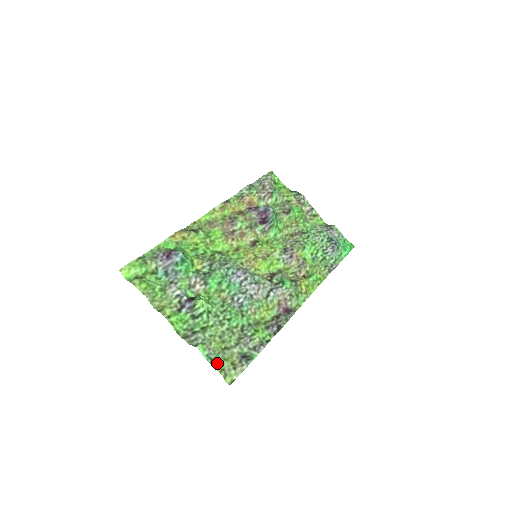
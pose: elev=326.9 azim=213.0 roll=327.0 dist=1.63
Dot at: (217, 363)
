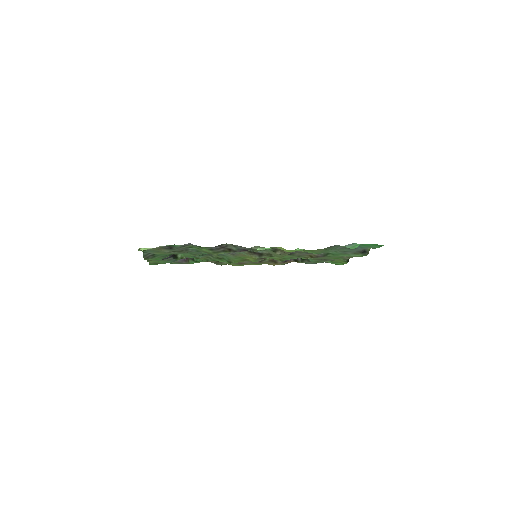
Dot at: occluded
